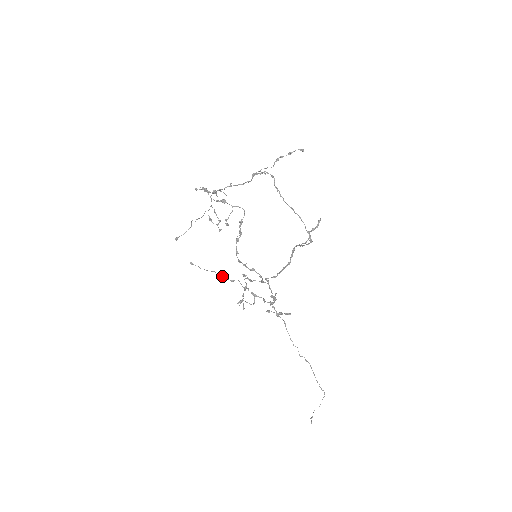
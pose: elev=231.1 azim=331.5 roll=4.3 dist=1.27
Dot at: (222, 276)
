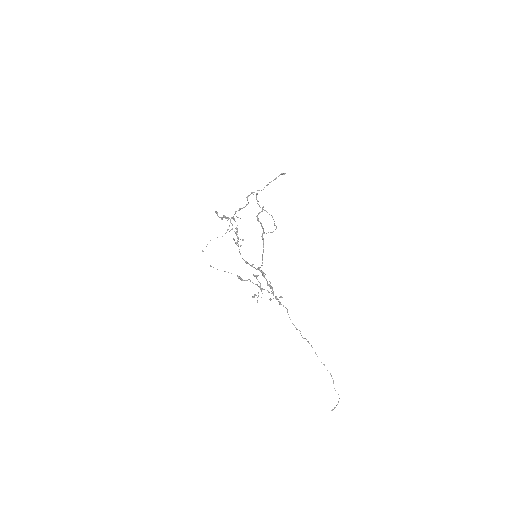
Dot at: (239, 277)
